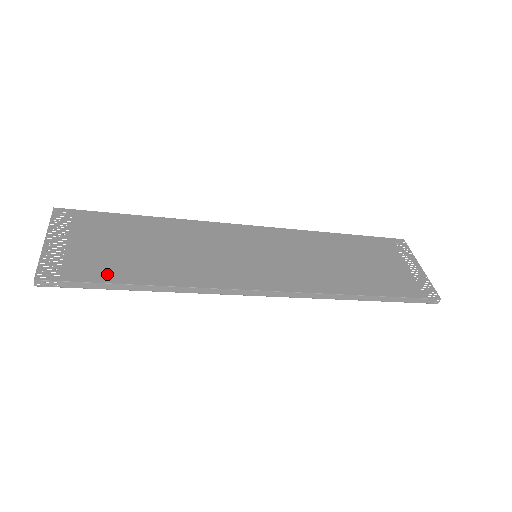
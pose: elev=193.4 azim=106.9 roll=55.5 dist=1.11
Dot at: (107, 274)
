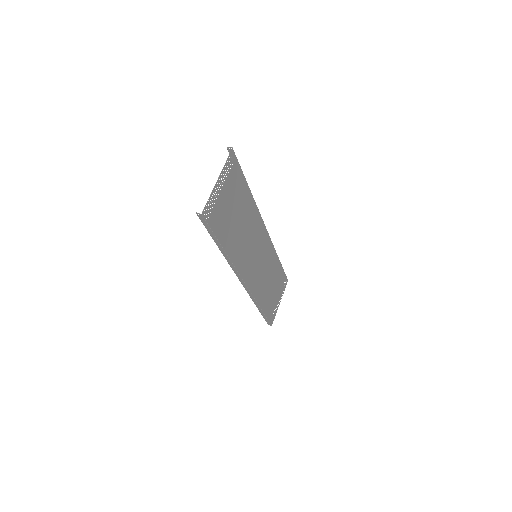
Dot at: (220, 231)
